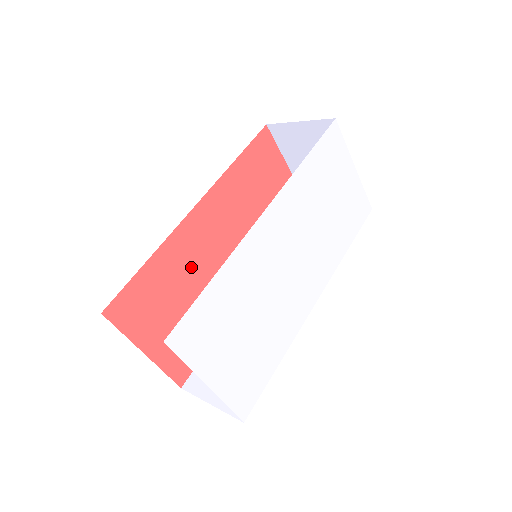
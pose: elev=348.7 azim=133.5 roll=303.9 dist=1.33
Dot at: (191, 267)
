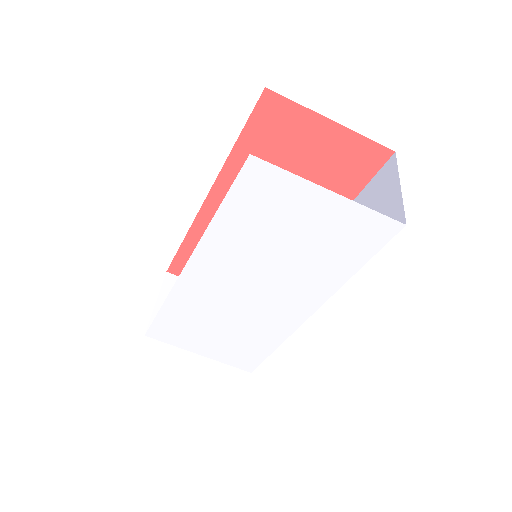
Dot at: occluded
